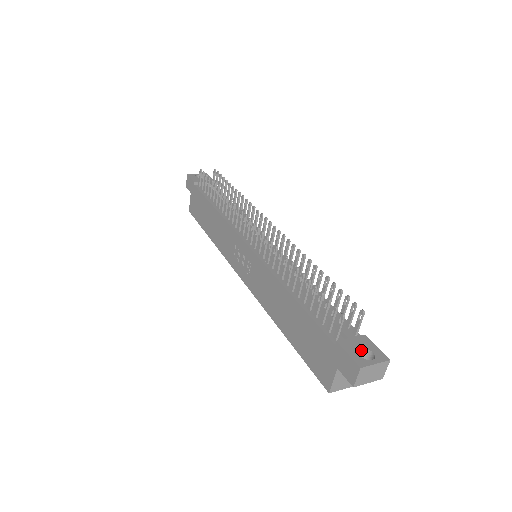
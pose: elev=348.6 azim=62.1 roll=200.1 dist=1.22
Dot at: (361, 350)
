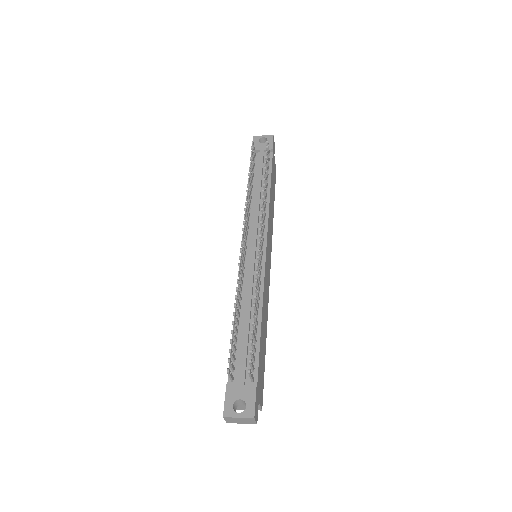
Dot at: (240, 399)
